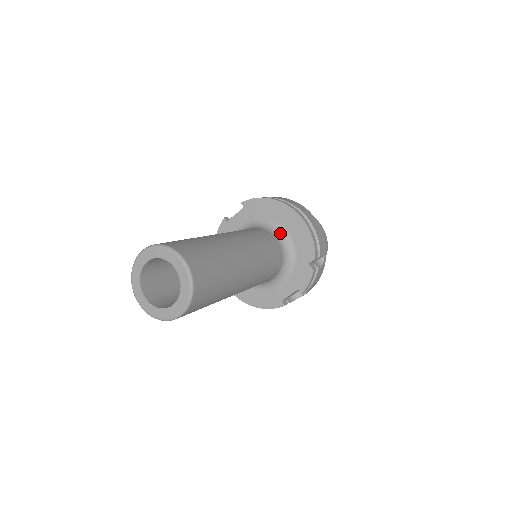
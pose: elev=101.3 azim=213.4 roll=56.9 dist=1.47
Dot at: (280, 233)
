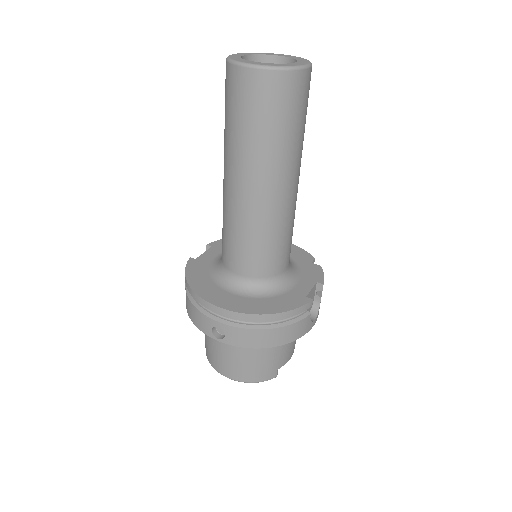
Dot at: occluded
